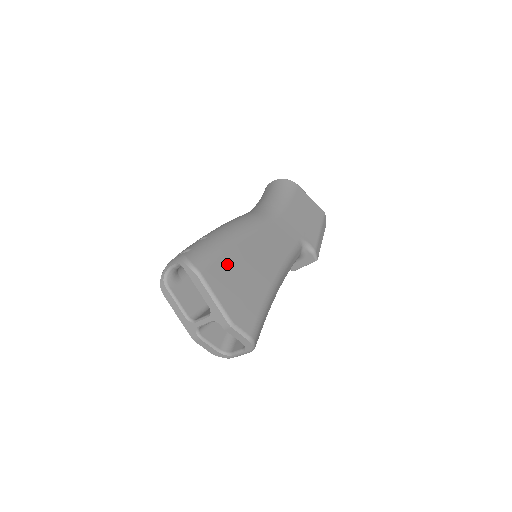
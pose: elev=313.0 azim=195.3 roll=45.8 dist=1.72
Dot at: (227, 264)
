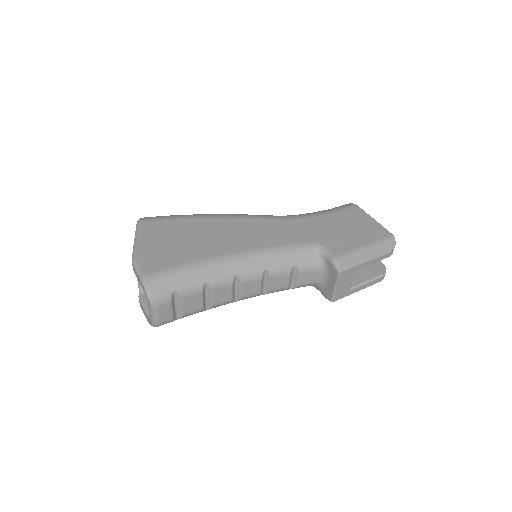
Dot at: (176, 226)
